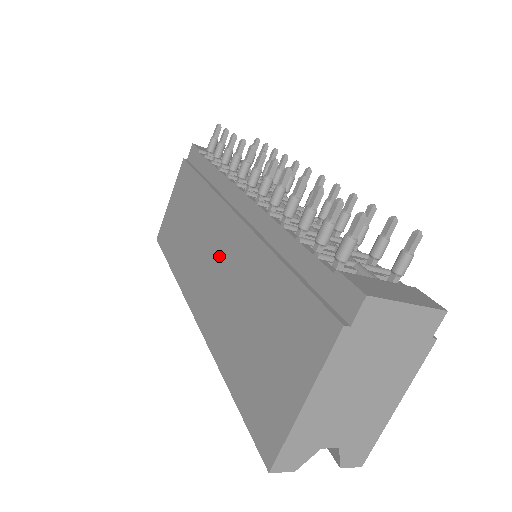
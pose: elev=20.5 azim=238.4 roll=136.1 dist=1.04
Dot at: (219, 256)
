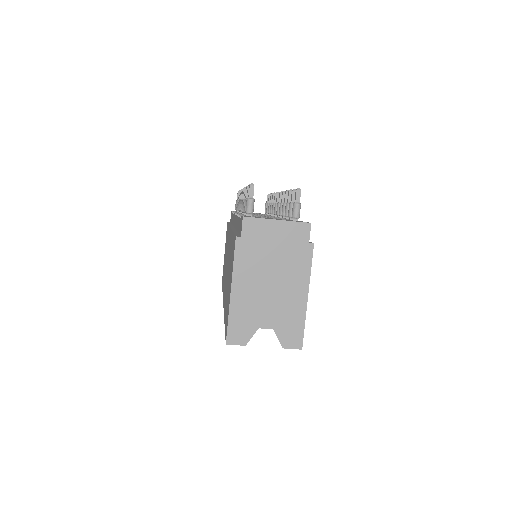
Dot at: (227, 258)
